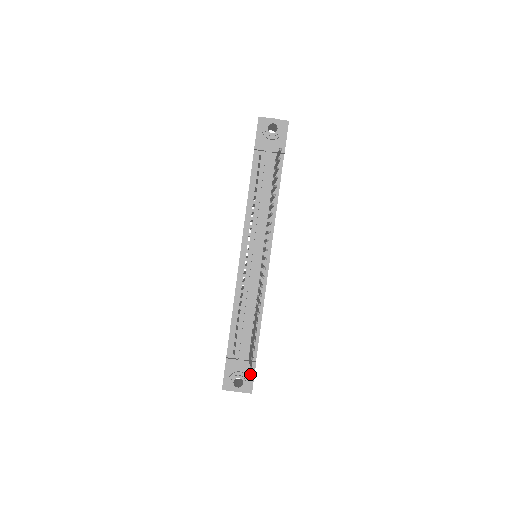
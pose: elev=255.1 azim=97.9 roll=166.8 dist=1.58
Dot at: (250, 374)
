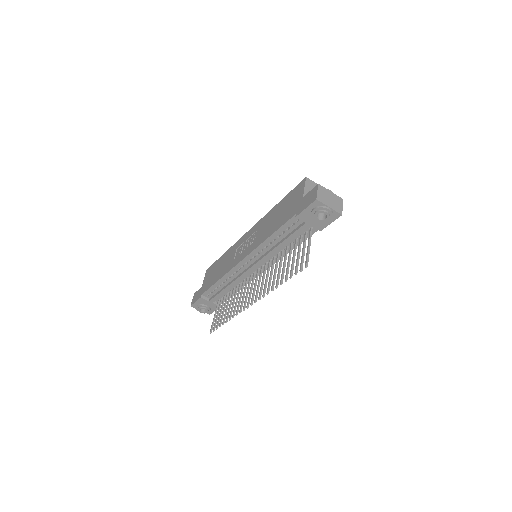
Dot at: (213, 309)
